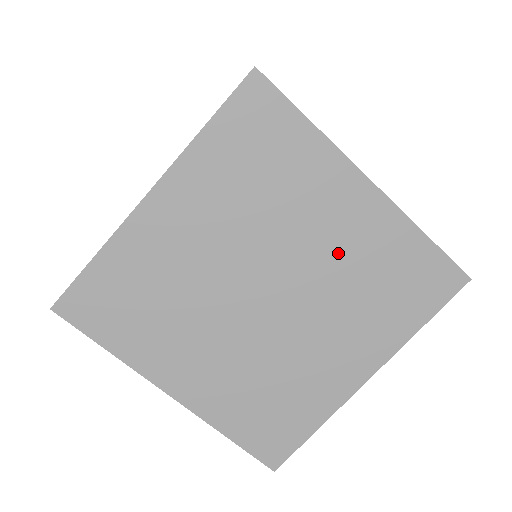
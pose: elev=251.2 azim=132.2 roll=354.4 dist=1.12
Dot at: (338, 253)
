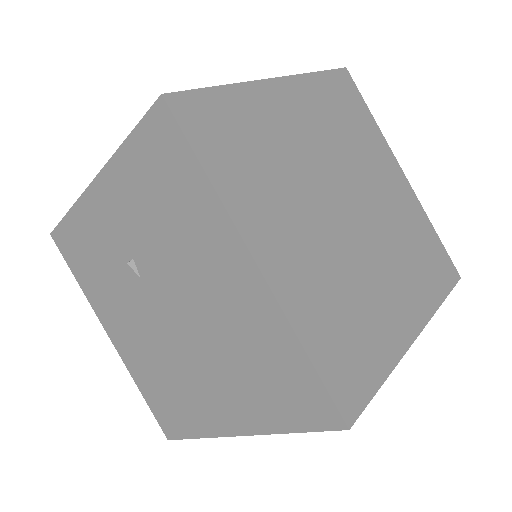
Dot at: (391, 208)
